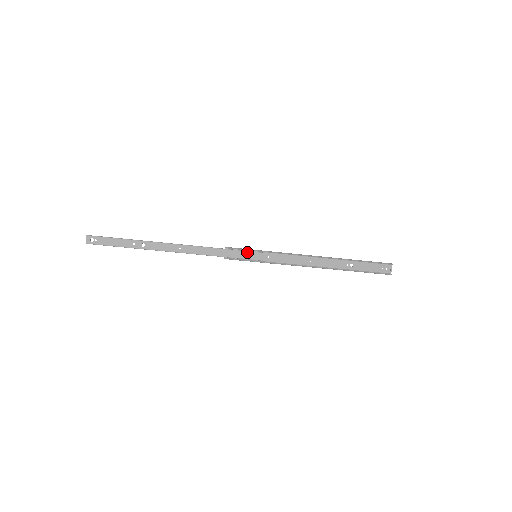
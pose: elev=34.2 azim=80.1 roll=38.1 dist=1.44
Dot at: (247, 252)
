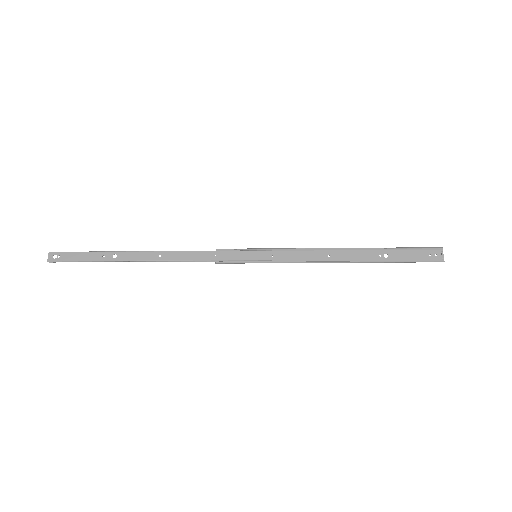
Dot at: (244, 252)
